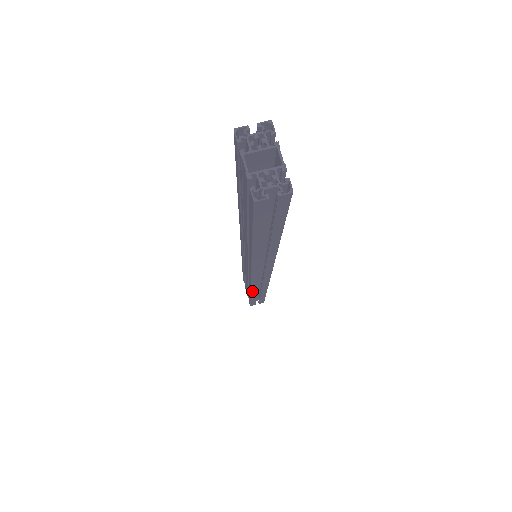
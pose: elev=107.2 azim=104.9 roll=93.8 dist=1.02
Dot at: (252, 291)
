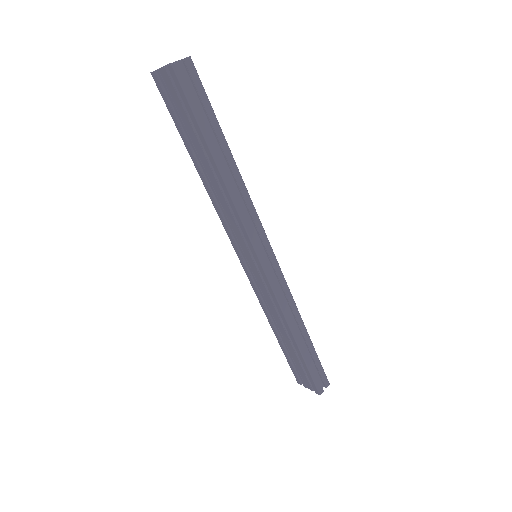
Dot at: (287, 319)
